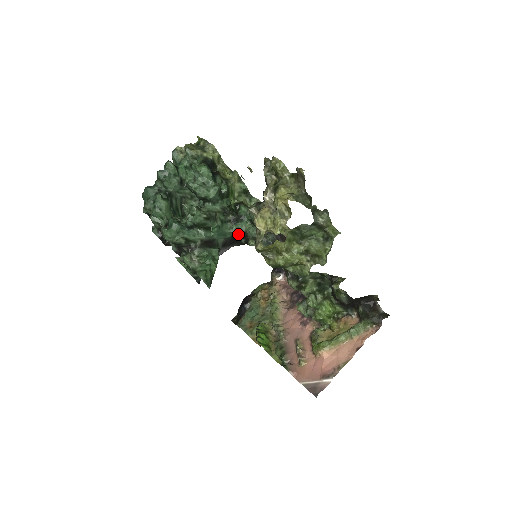
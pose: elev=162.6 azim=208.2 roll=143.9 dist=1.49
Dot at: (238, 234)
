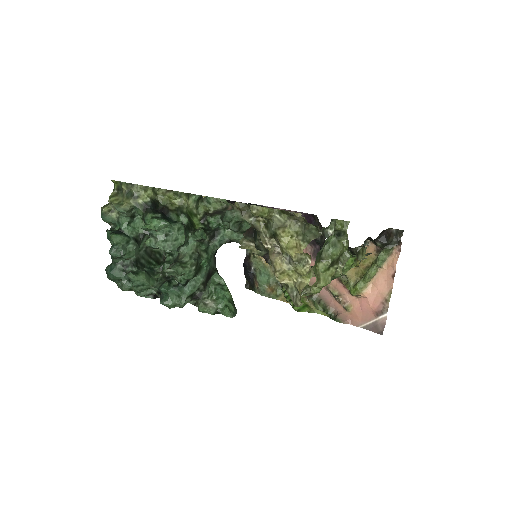
Dot at: (222, 244)
